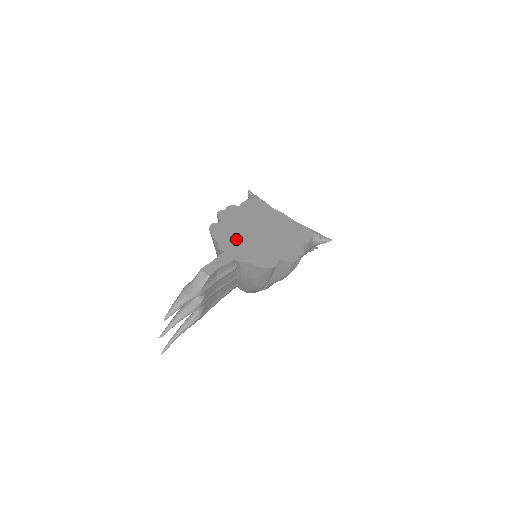
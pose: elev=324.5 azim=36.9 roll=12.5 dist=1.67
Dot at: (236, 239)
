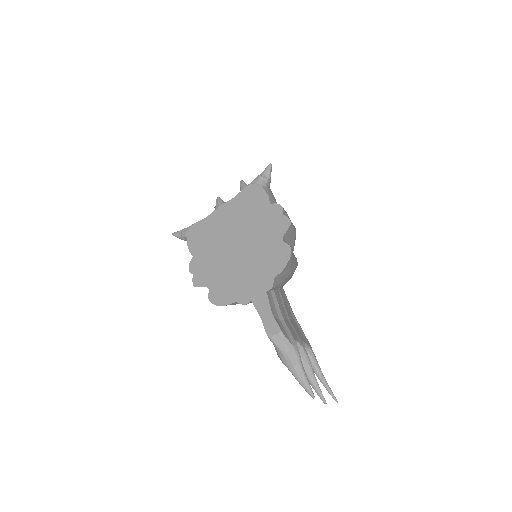
Dot at: (238, 279)
